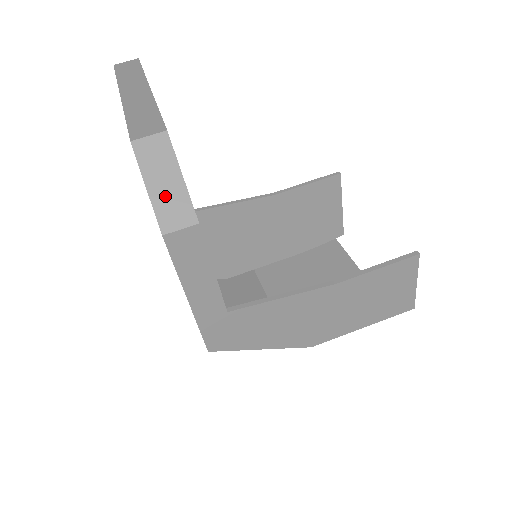
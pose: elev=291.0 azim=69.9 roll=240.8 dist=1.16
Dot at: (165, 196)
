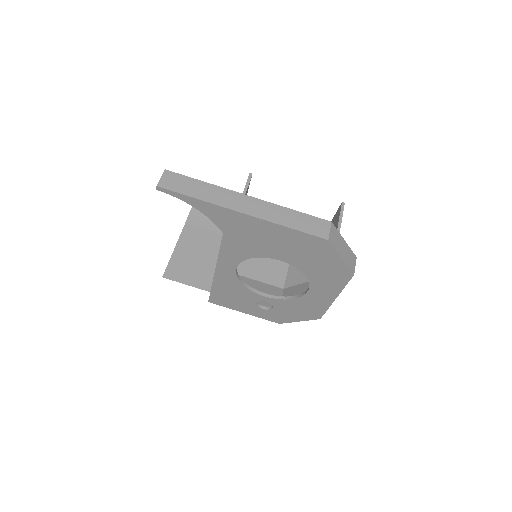
Dot at: (346, 256)
